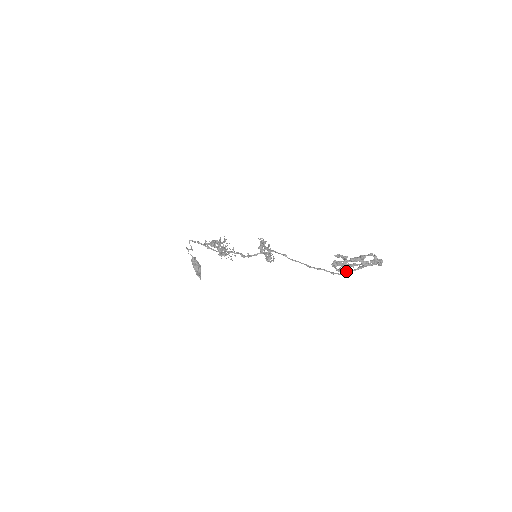
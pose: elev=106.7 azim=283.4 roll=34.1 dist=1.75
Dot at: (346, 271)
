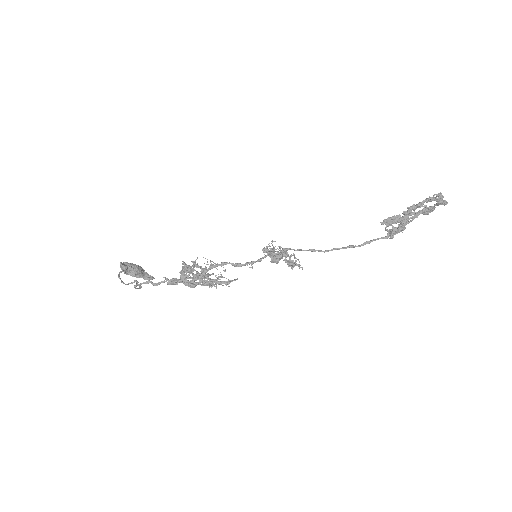
Dot at: occluded
